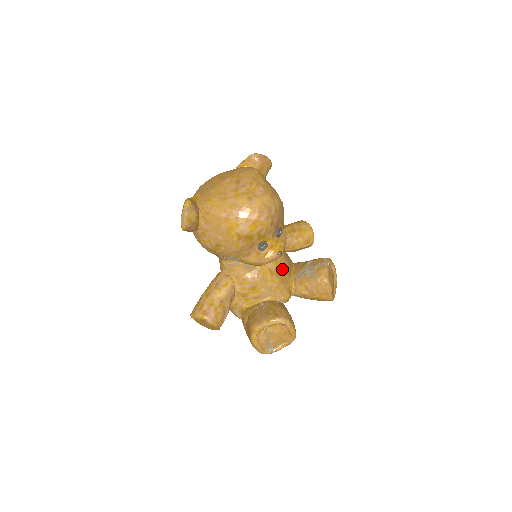
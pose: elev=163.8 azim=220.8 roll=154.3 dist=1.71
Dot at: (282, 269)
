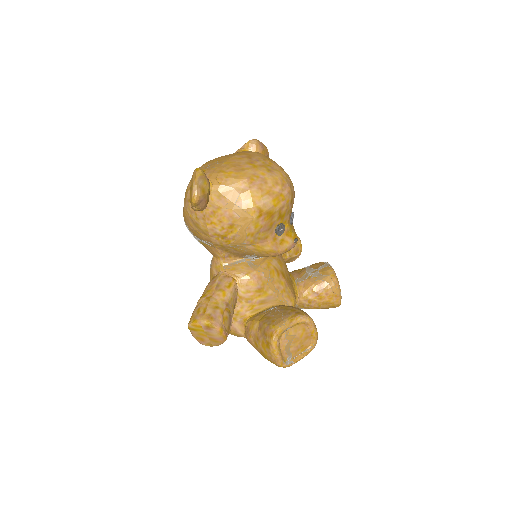
Dot at: (285, 270)
